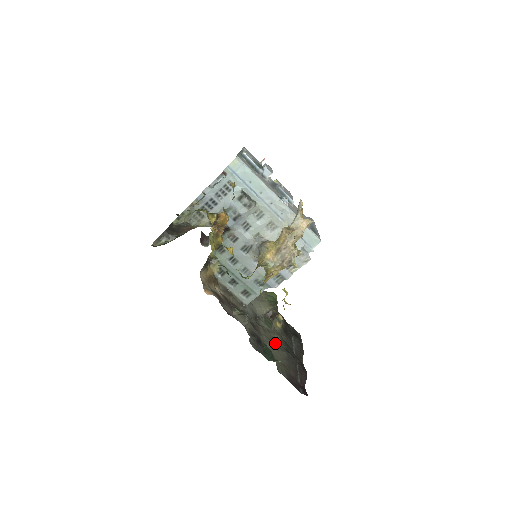
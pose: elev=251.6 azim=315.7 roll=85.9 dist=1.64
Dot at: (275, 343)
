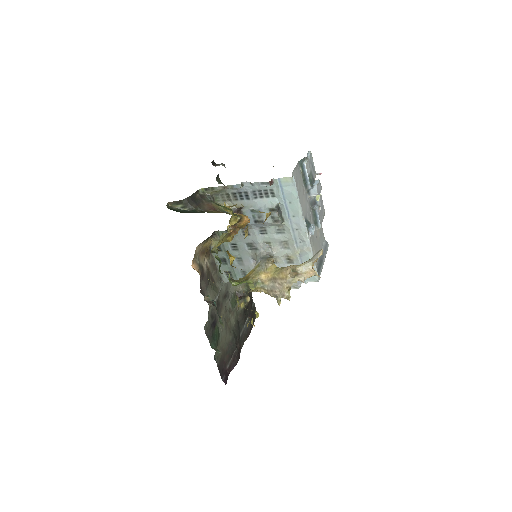
Dot at: (228, 324)
